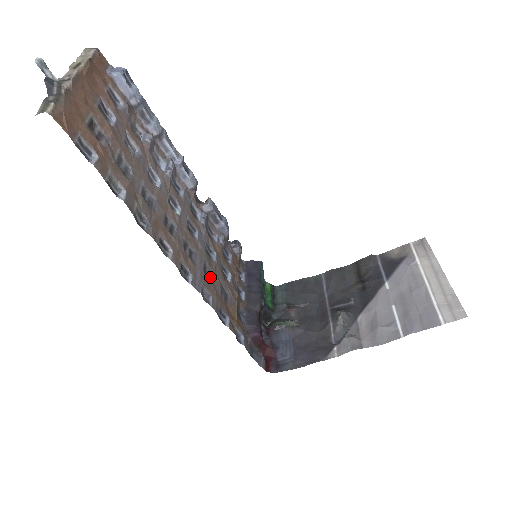
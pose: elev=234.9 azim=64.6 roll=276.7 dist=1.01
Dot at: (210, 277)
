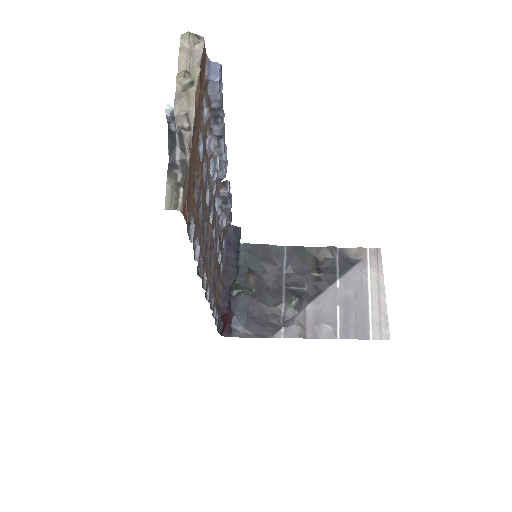
Dot at: (214, 274)
